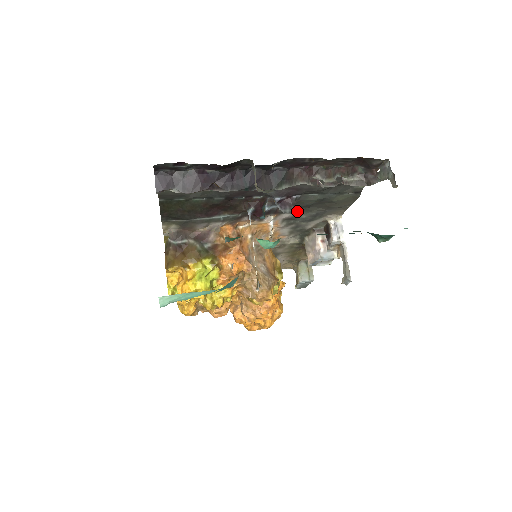
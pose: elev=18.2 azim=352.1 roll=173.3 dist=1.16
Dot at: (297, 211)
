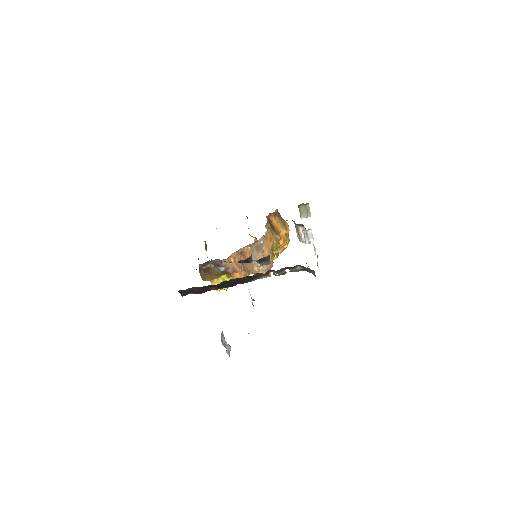
Dot at: occluded
